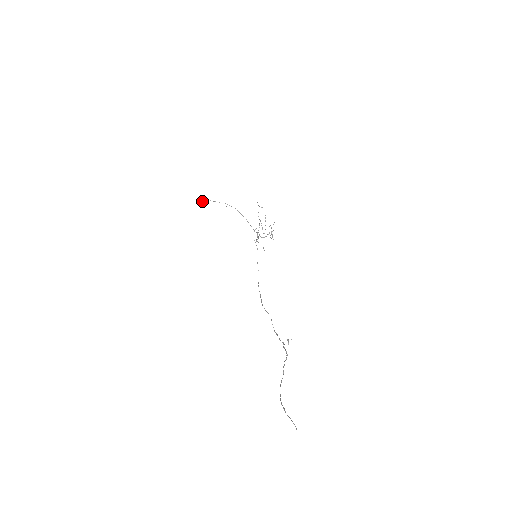
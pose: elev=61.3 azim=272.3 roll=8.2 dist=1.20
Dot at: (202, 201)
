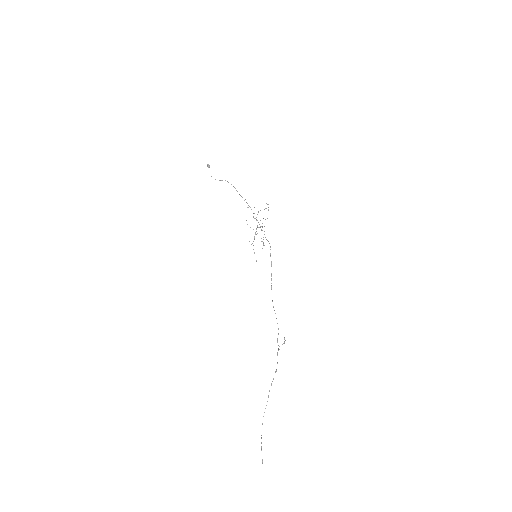
Dot at: (208, 165)
